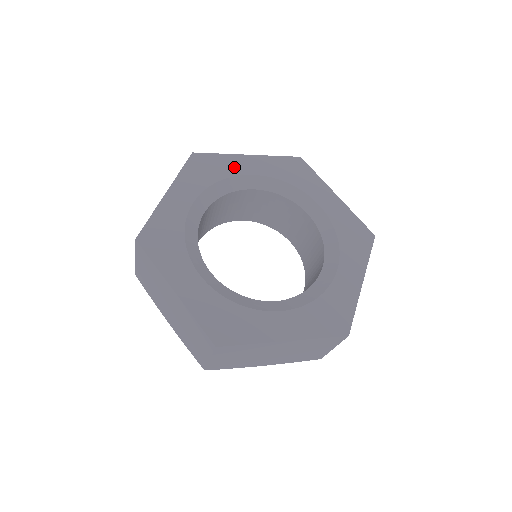
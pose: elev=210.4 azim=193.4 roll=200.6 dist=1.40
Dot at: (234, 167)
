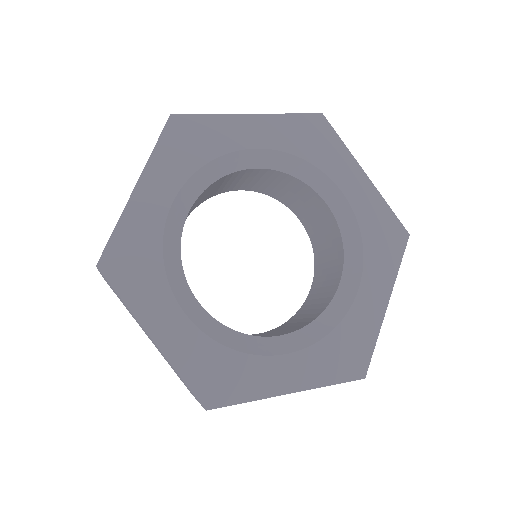
Dot at: (148, 221)
